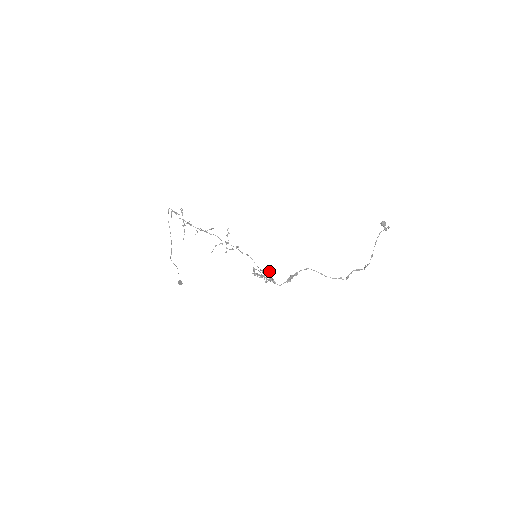
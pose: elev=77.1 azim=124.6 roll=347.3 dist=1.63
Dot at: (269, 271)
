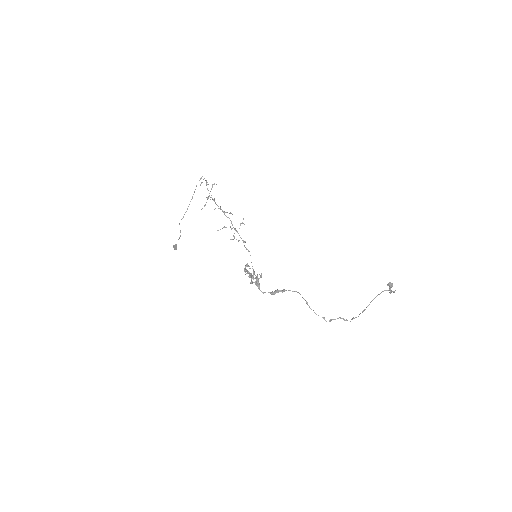
Dot at: occluded
